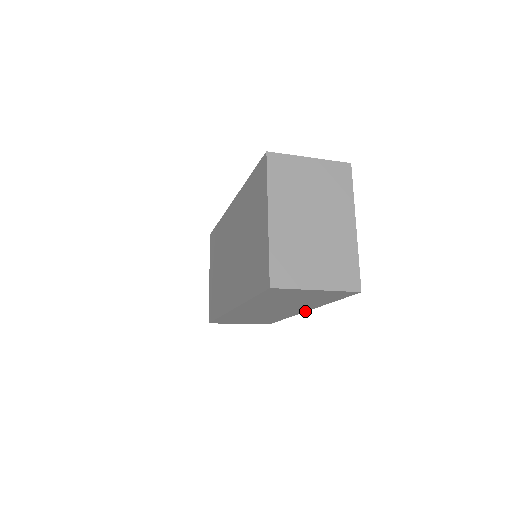
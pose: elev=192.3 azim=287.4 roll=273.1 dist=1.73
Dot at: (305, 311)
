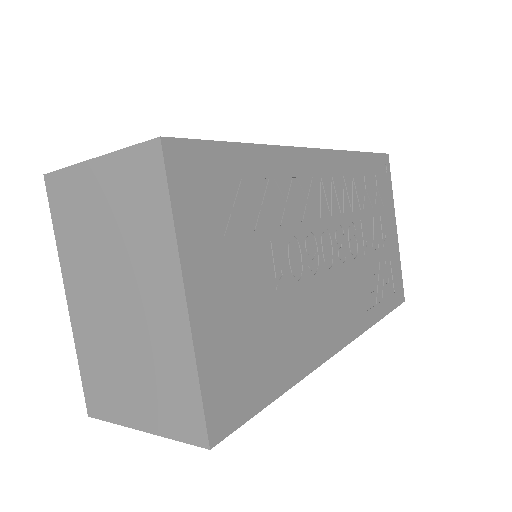
Dot at: (337, 350)
